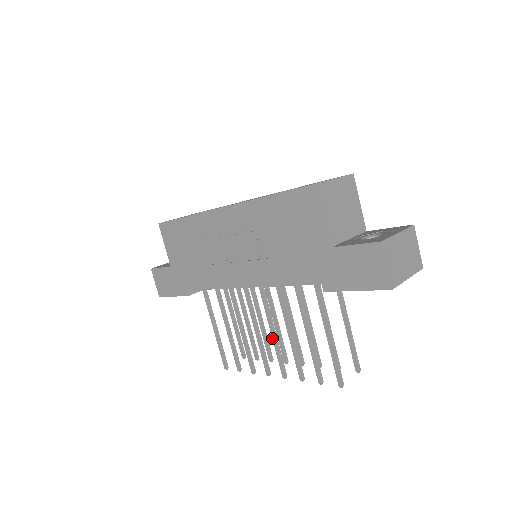
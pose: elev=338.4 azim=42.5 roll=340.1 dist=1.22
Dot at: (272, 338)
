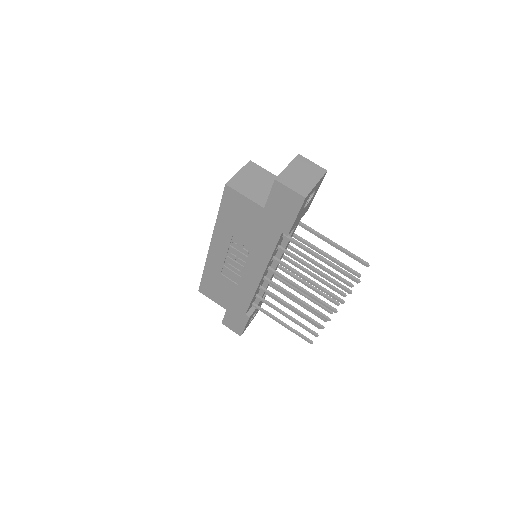
Dot at: occluded
